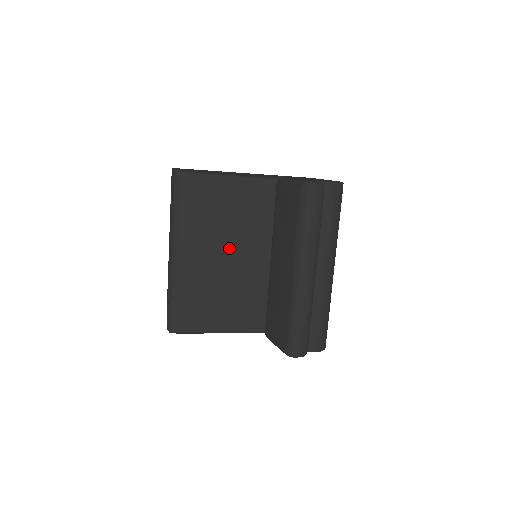
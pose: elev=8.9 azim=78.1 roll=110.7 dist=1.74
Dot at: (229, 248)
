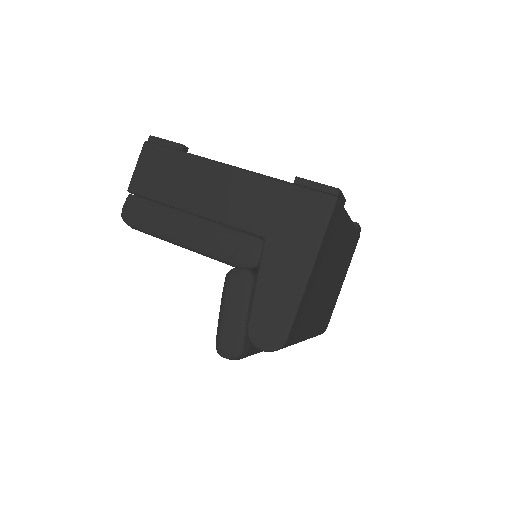
Dot at: occluded
